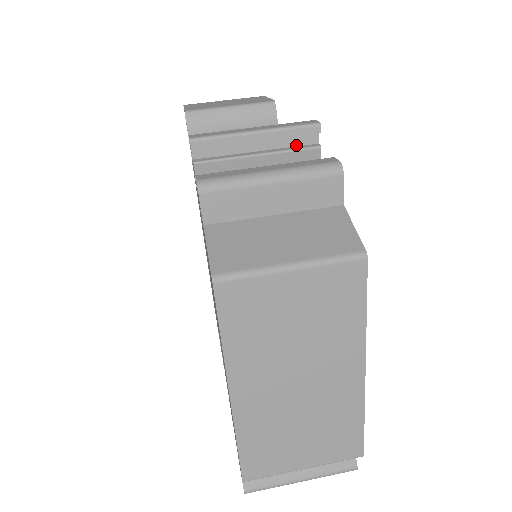
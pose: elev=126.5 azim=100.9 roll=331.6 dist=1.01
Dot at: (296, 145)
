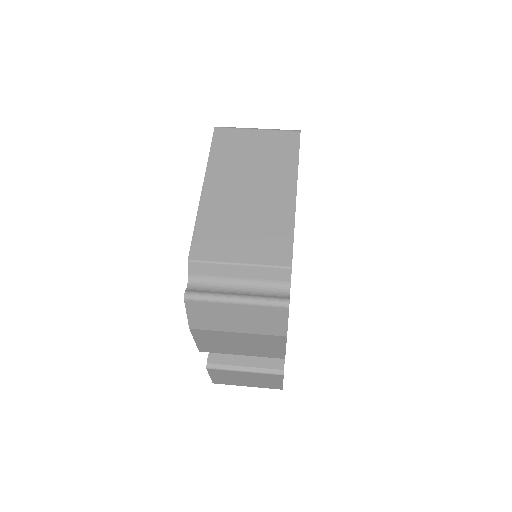
Dot at: occluded
